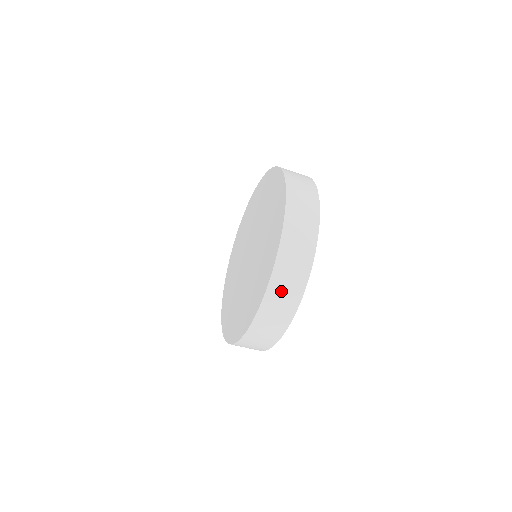
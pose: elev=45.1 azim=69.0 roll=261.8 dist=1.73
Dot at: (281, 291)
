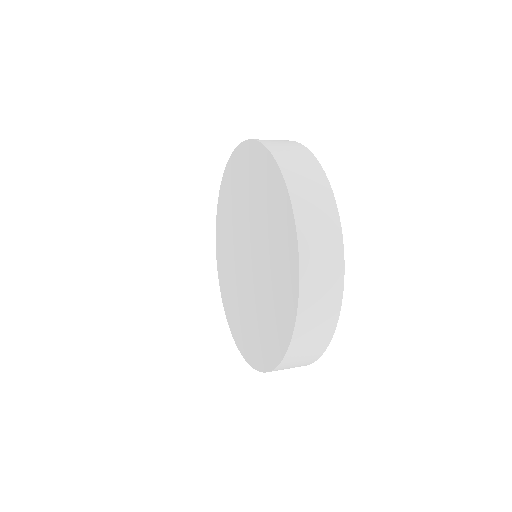
Dot at: occluded
